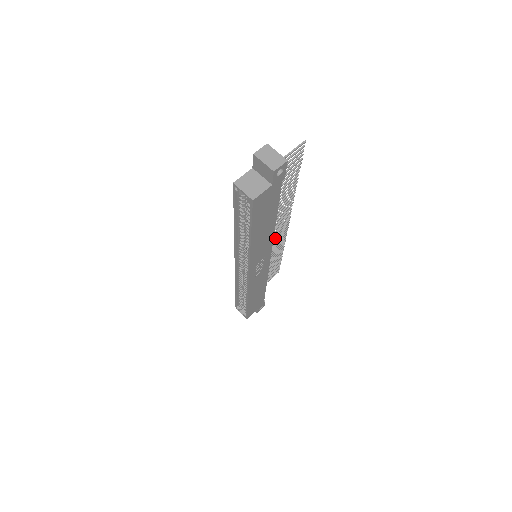
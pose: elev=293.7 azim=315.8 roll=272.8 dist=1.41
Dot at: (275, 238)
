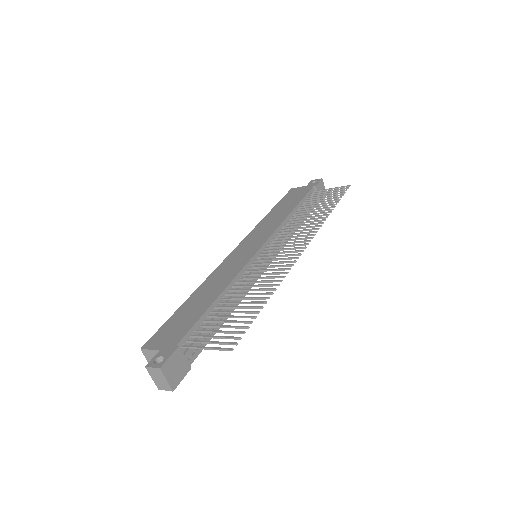
Dot at: (290, 243)
